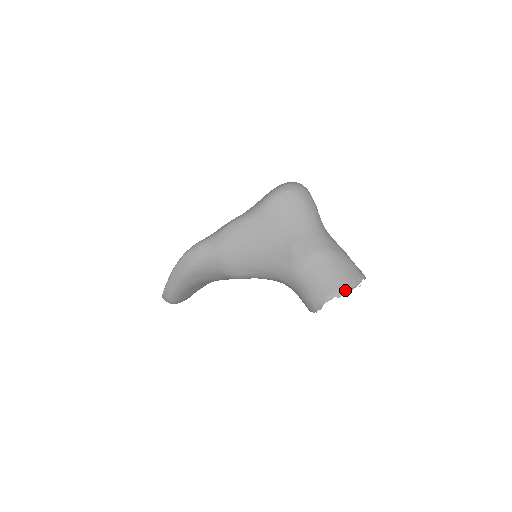
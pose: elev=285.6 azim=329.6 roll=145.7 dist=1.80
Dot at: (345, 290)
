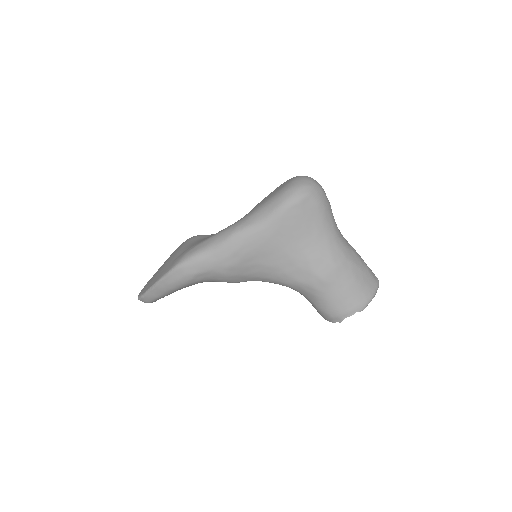
Dot at: (367, 304)
